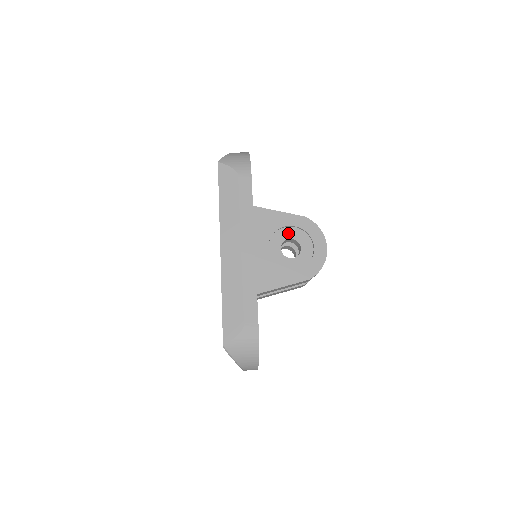
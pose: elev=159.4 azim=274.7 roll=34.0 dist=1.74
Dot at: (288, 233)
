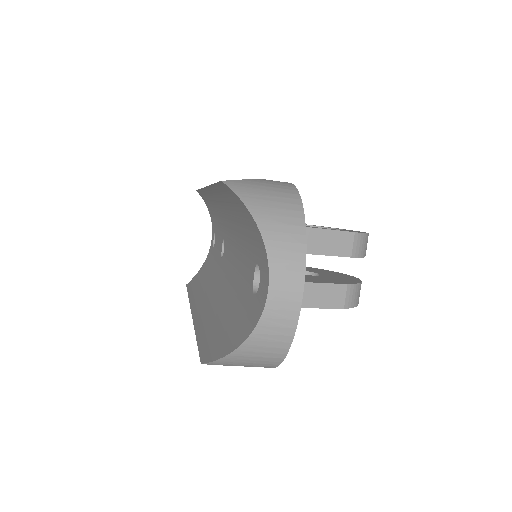
Dot at: occluded
